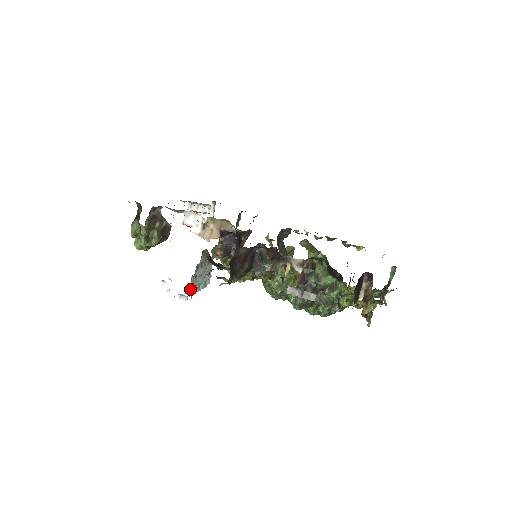
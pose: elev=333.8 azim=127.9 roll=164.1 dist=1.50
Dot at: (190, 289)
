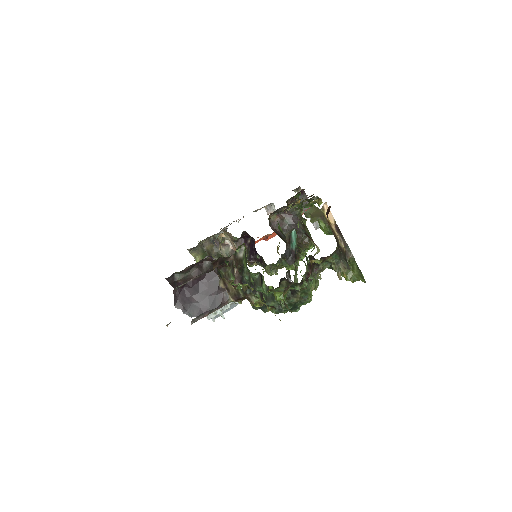
Dot at: occluded
